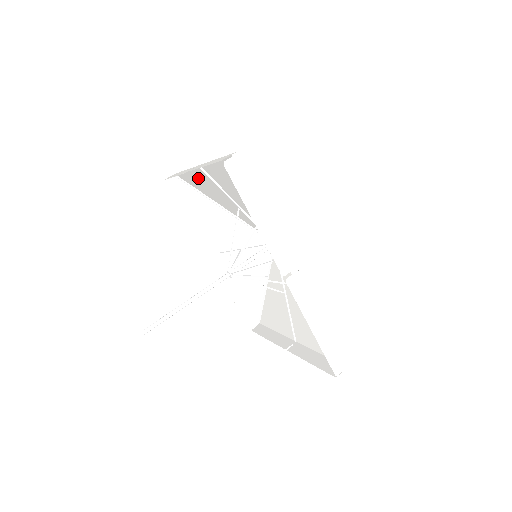
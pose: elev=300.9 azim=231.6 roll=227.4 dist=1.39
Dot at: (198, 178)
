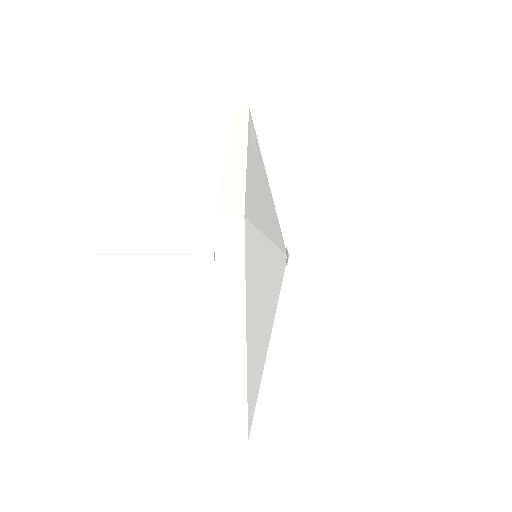
Dot at: occluded
